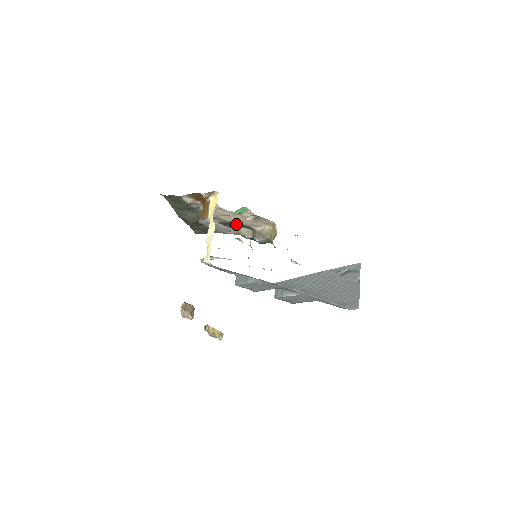
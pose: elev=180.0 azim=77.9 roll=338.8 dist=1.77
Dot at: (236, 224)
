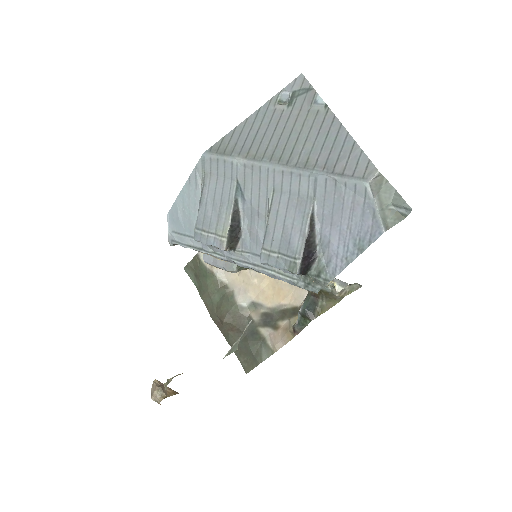
Dot at: (281, 314)
